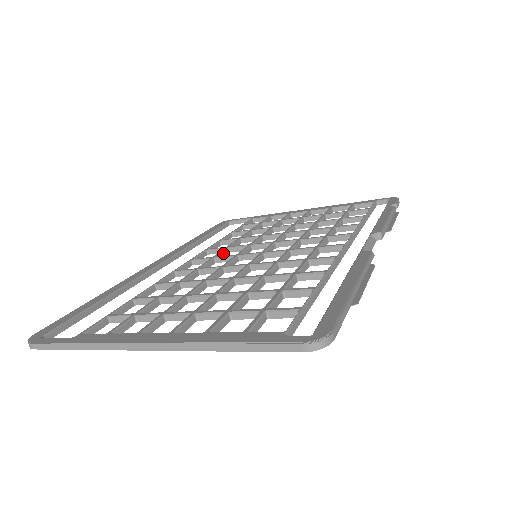
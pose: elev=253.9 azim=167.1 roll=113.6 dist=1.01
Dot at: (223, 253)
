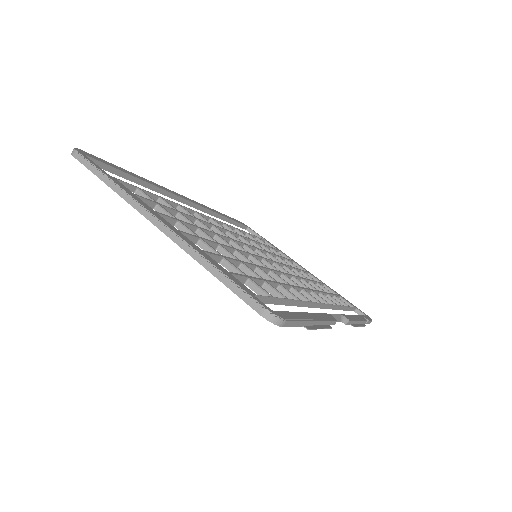
Dot at: (234, 235)
